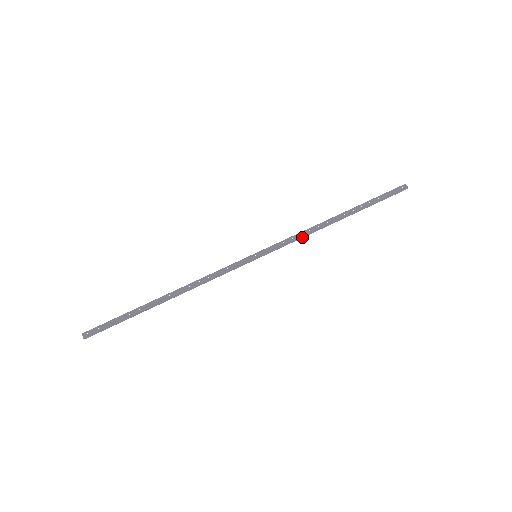
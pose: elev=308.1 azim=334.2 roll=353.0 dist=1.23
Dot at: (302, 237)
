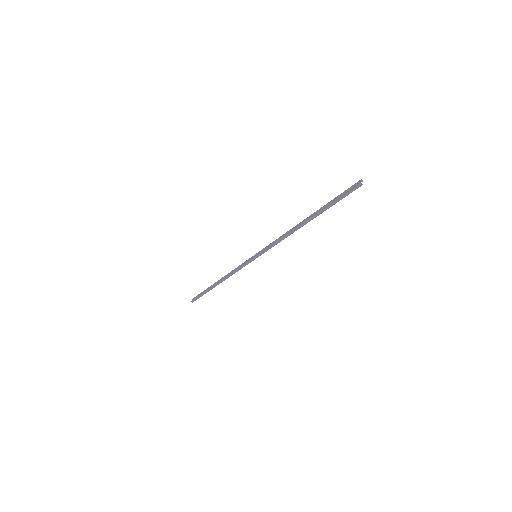
Dot at: (280, 241)
